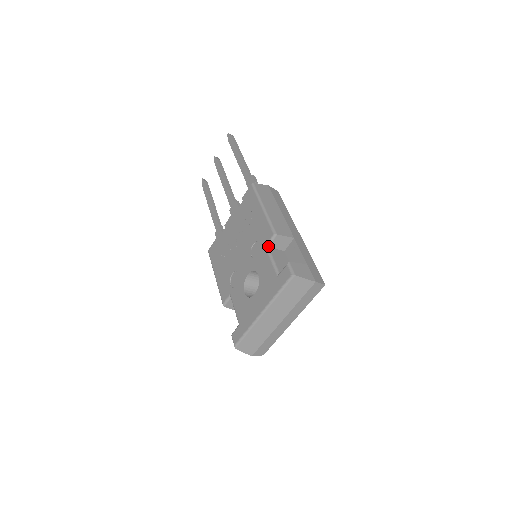
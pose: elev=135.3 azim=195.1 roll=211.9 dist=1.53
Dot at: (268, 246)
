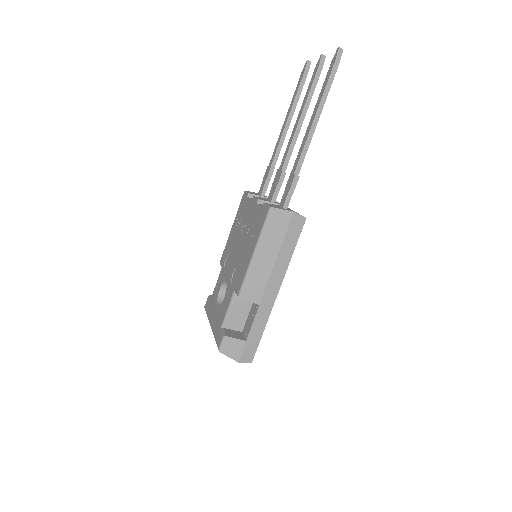
Dot at: occluded
